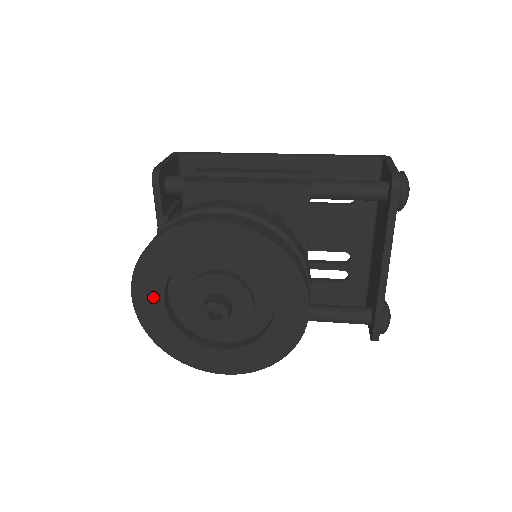
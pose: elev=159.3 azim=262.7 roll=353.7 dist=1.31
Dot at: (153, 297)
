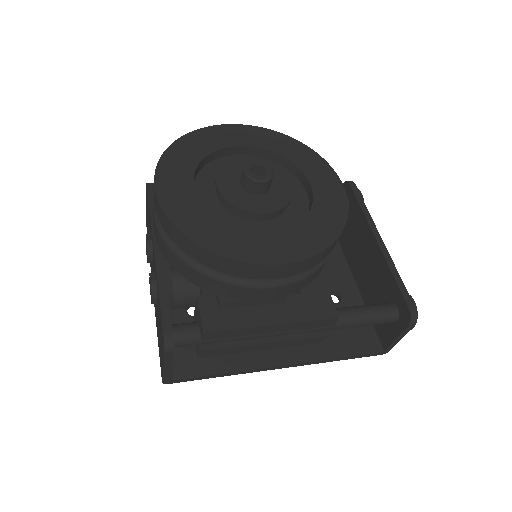
Dot at: (181, 183)
